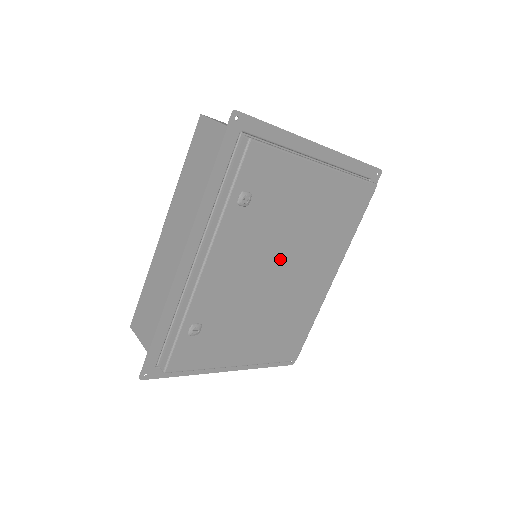
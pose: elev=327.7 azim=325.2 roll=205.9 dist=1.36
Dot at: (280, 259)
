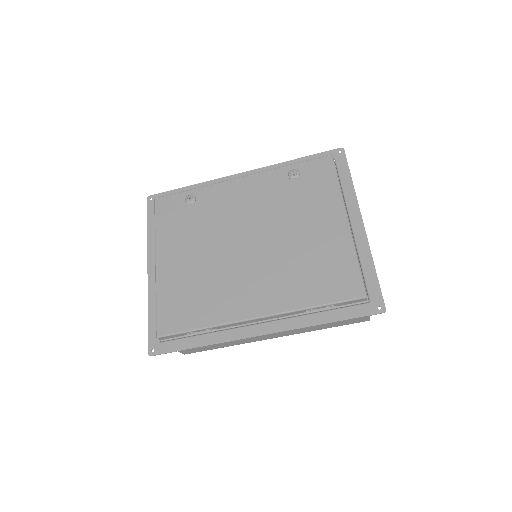
Dot at: (260, 235)
